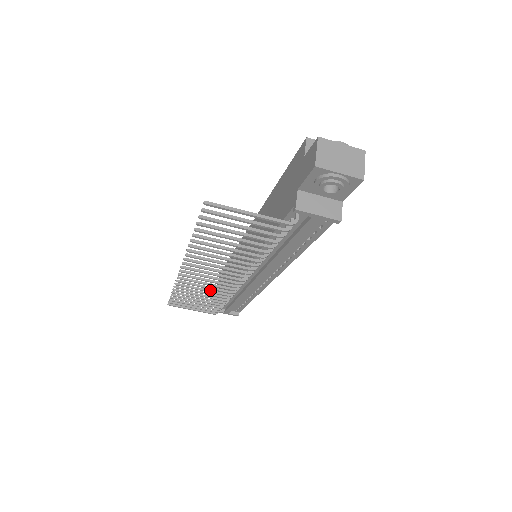
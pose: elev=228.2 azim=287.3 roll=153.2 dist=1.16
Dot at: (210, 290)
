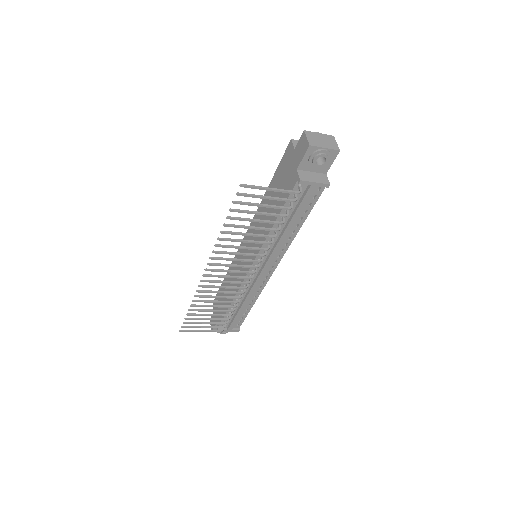
Dot at: (223, 296)
